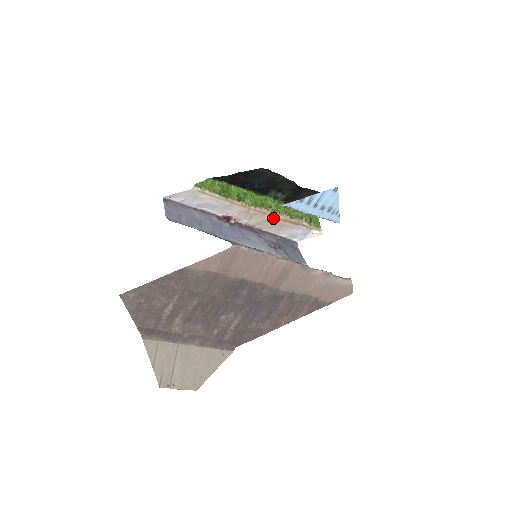
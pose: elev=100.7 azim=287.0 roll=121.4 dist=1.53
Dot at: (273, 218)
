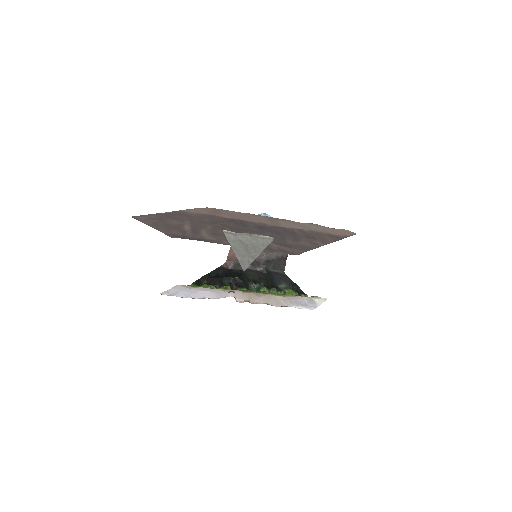
Dot at: (269, 295)
